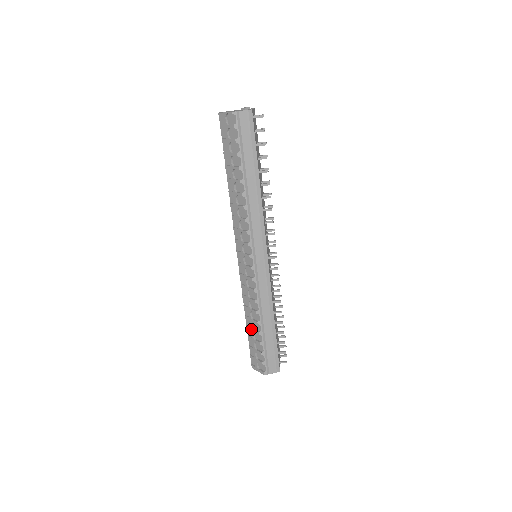
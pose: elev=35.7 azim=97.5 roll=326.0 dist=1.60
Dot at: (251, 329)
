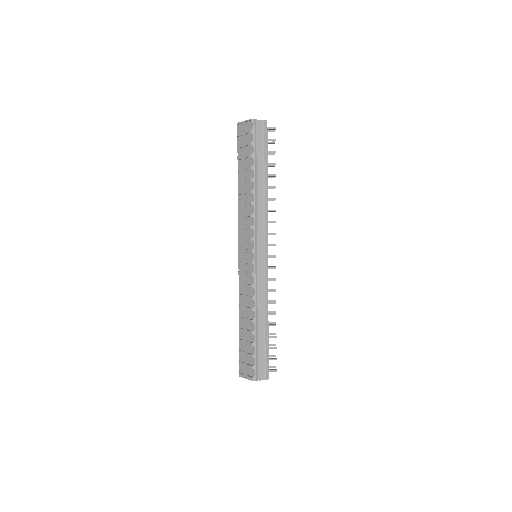
Dot at: (244, 330)
